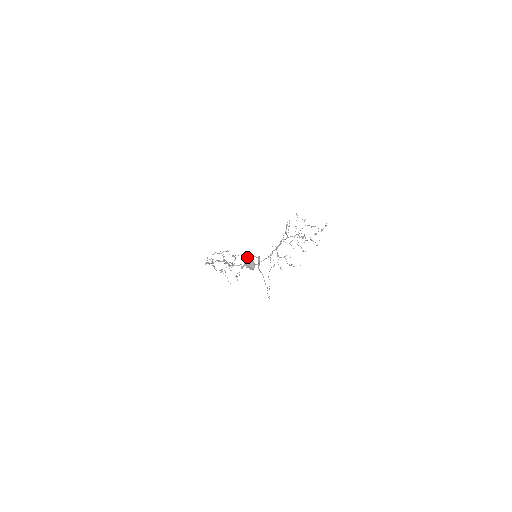
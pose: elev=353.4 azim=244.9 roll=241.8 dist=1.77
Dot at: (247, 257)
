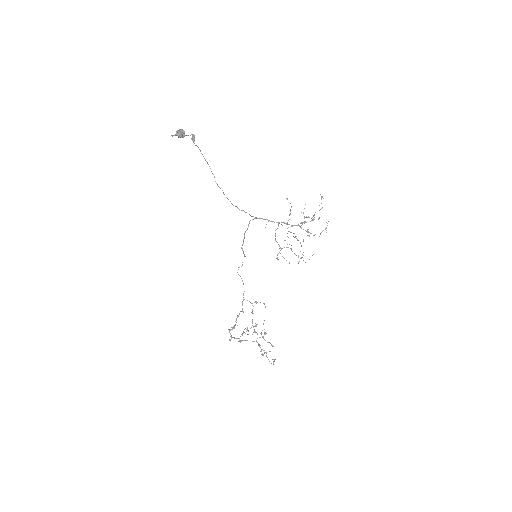
Dot at: (178, 130)
